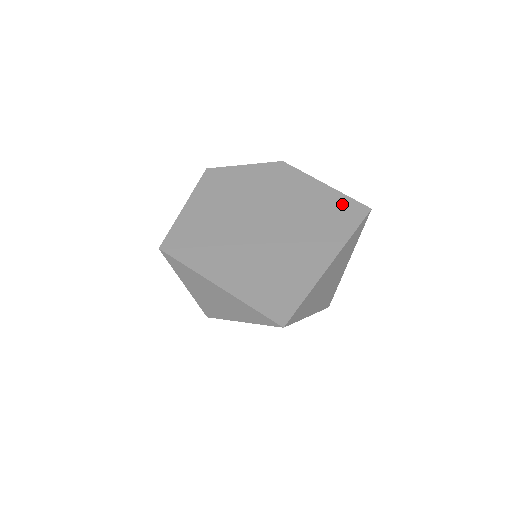
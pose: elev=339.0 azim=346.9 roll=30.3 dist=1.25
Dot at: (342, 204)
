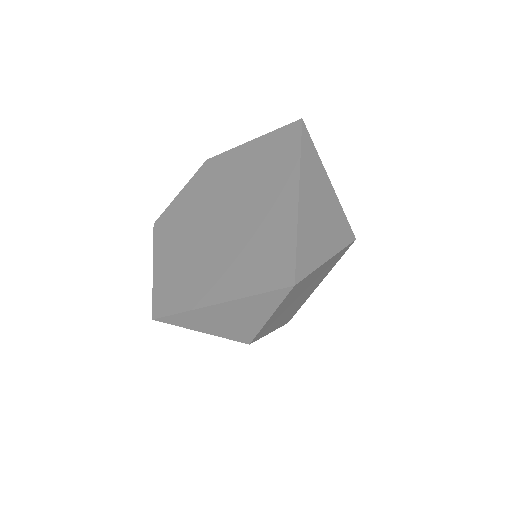
Dot at: (275, 140)
